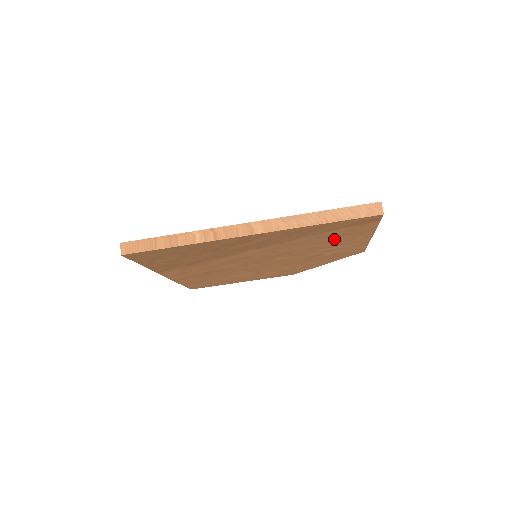
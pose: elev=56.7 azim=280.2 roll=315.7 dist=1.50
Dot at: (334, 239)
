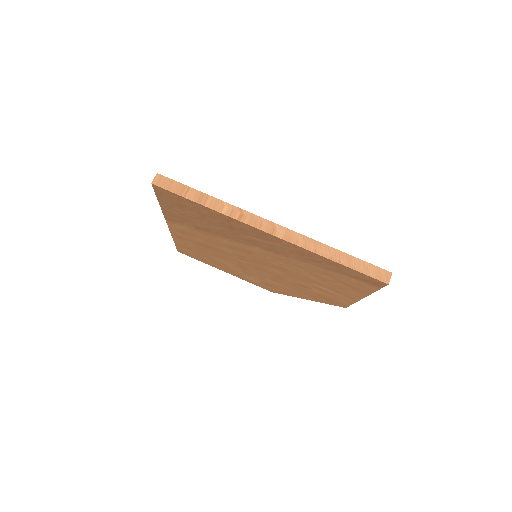
Dot at: (332, 281)
